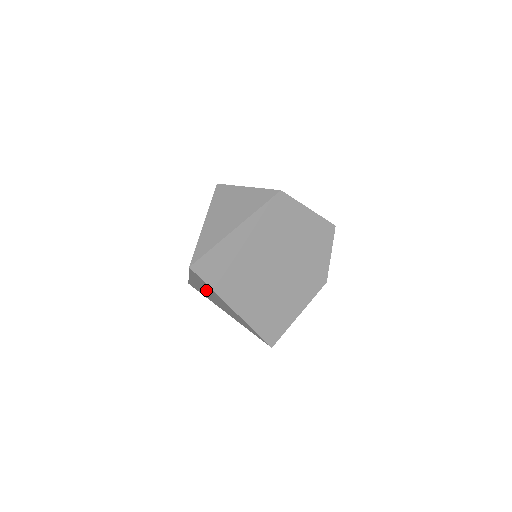
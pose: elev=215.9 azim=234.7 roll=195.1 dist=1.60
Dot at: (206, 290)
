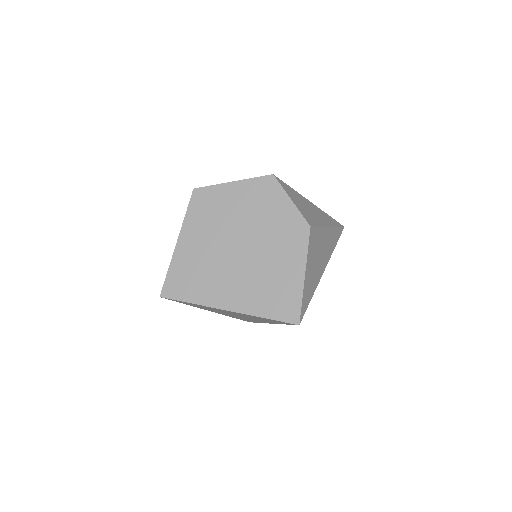
Dot at: (217, 311)
